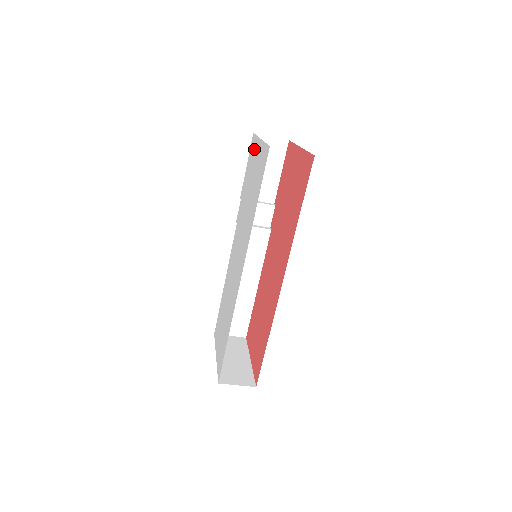
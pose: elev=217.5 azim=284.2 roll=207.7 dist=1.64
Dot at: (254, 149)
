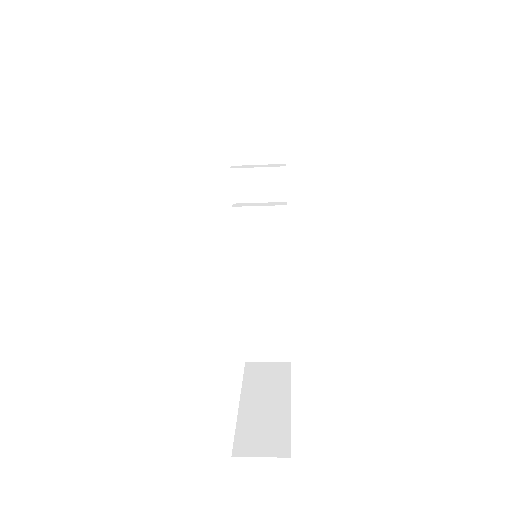
Dot at: occluded
